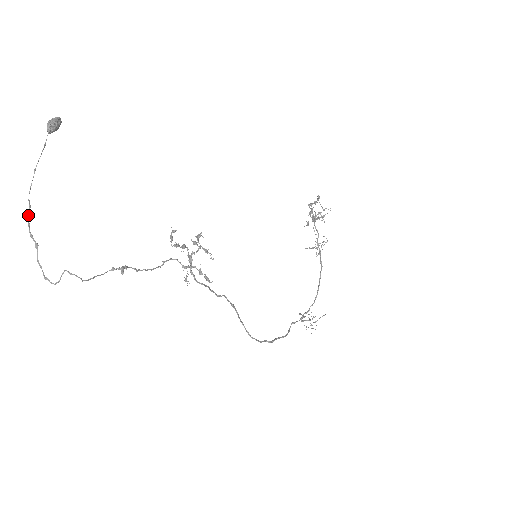
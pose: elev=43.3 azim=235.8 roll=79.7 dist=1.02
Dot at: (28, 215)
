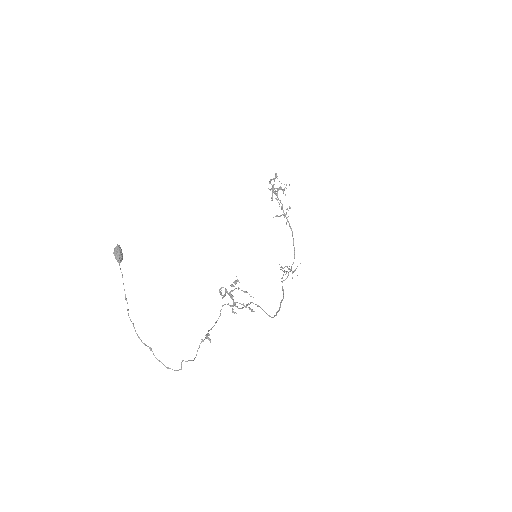
Dot at: (135, 331)
